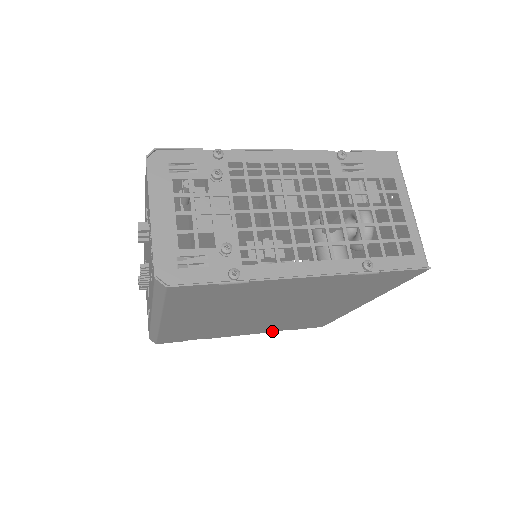
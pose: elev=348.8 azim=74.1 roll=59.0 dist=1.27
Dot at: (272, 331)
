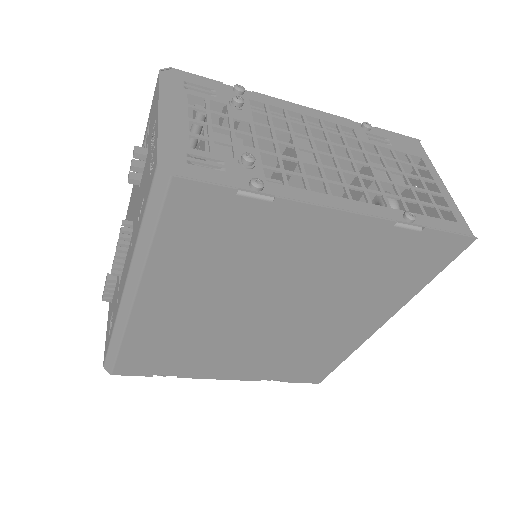
Dot at: (260, 378)
